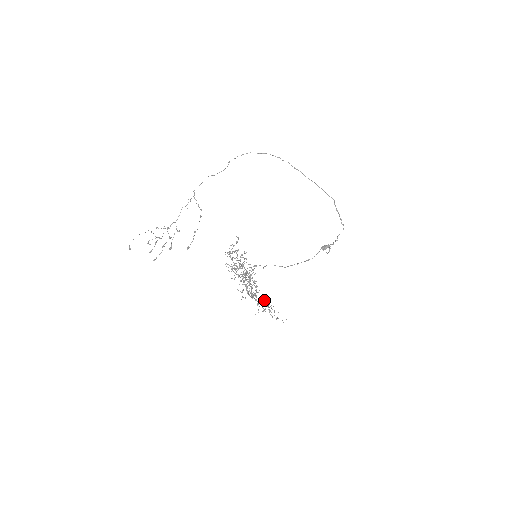
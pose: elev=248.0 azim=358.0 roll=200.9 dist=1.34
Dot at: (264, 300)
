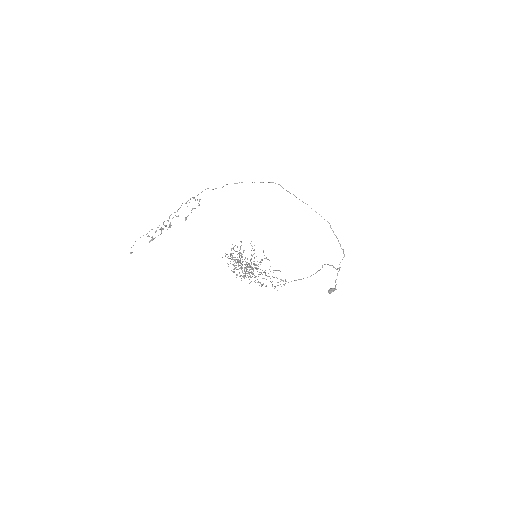
Dot at: occluded
